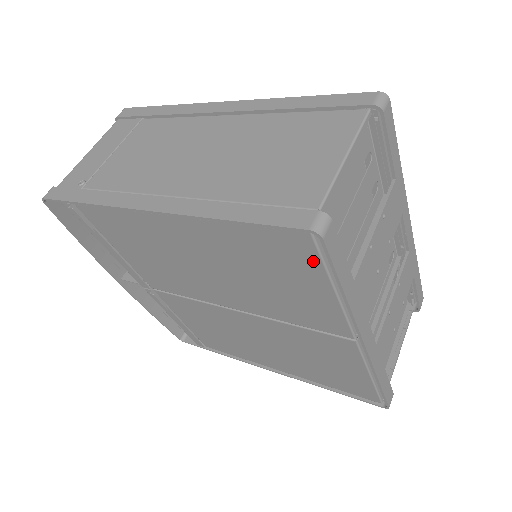
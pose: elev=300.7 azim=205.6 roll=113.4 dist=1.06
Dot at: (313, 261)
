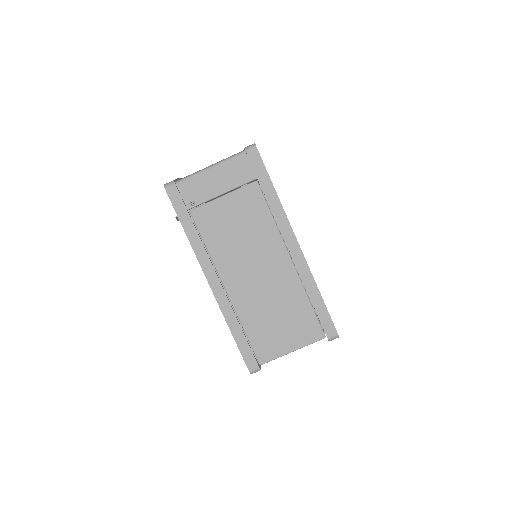
Dot at: occluded
